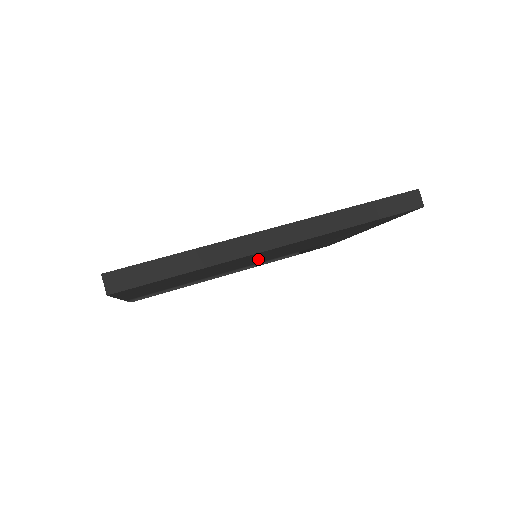
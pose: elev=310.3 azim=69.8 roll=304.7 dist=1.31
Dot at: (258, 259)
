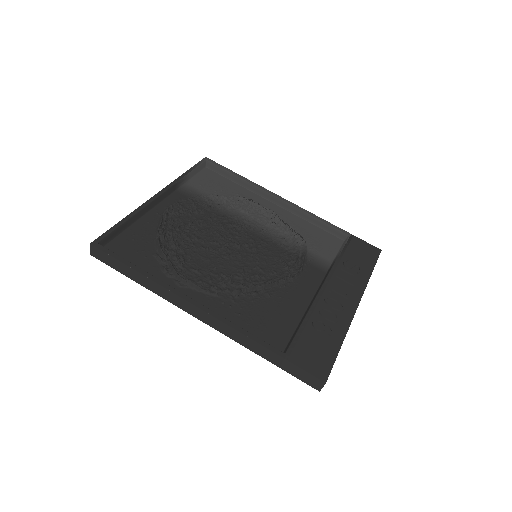
Dot at: occluded
